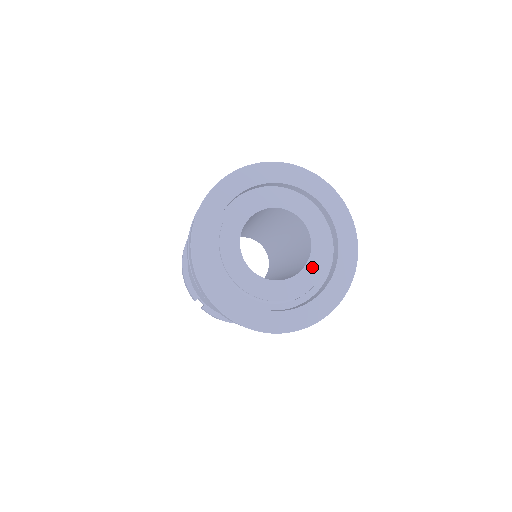
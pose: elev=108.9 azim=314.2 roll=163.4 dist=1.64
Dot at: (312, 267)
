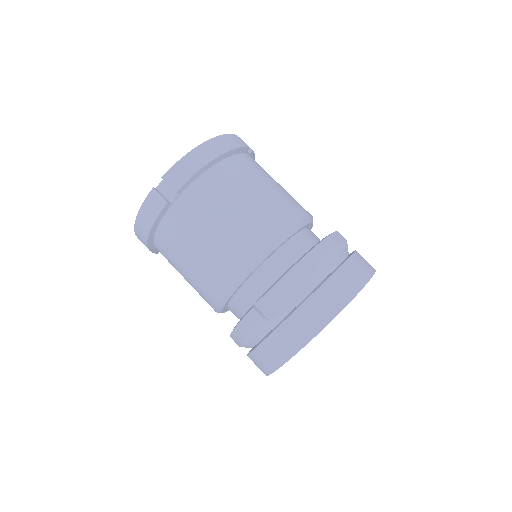
Dot at: occluded
